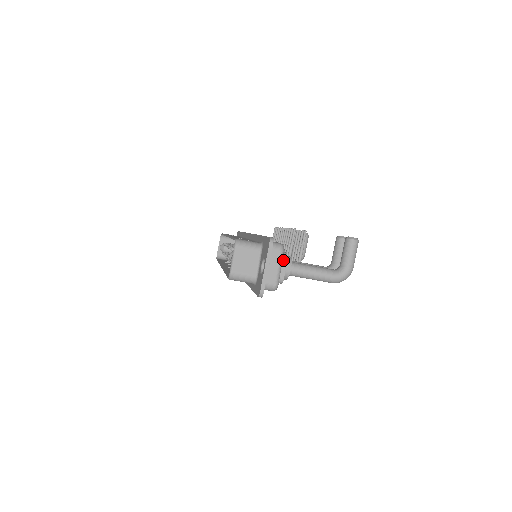
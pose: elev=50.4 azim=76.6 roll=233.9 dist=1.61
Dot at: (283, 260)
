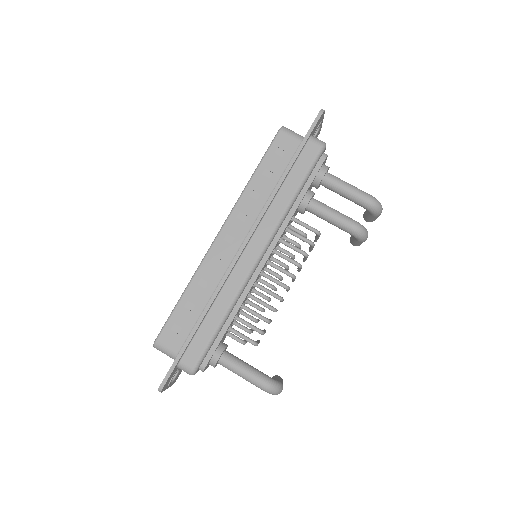
Dot at: occluded
